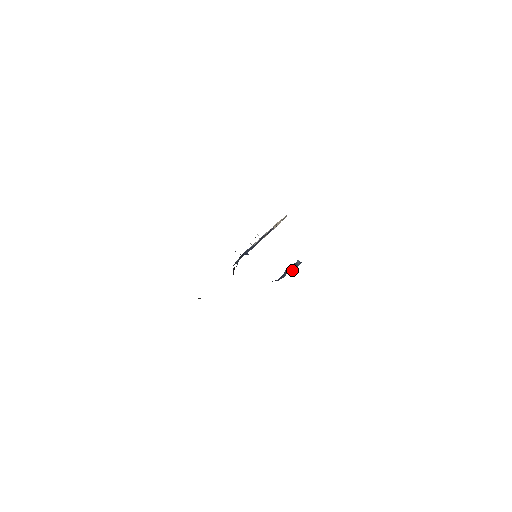
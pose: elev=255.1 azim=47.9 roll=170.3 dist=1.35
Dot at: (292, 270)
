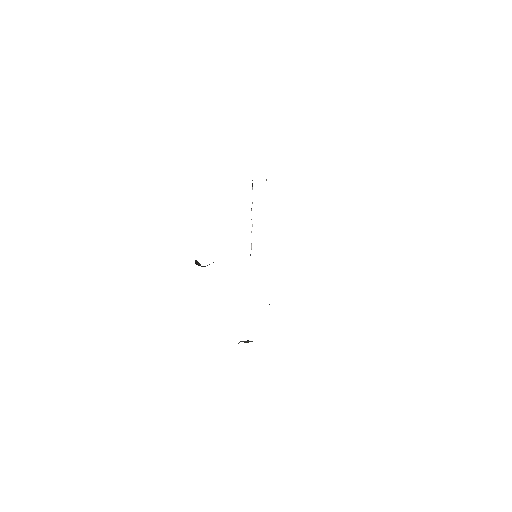
Dot at: occluded
